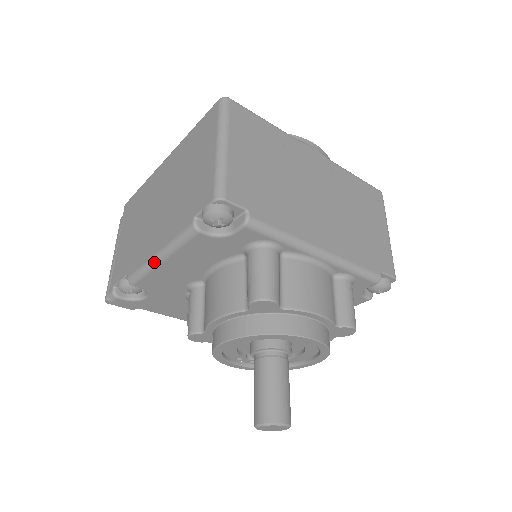
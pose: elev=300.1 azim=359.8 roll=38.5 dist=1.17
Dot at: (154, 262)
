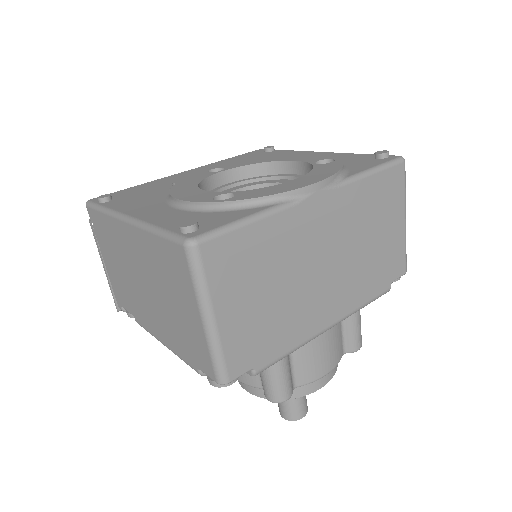
Dot at: (162, 343)
